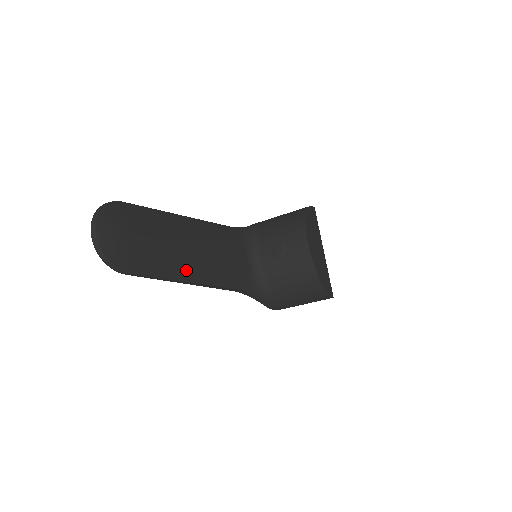
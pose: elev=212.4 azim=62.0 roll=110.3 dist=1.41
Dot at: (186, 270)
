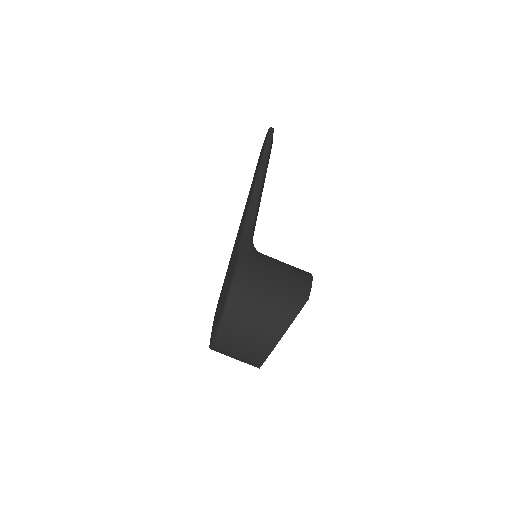
Dot at: occluded
